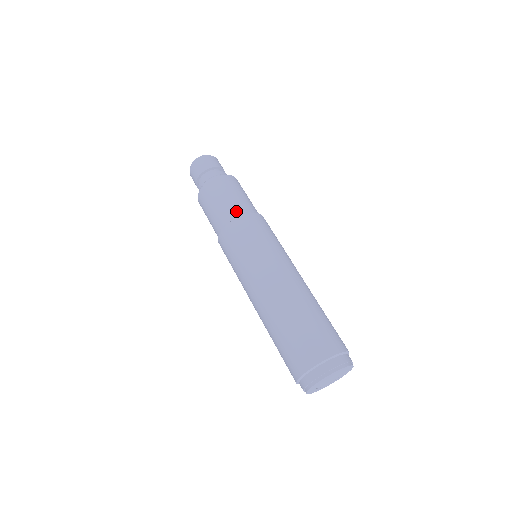
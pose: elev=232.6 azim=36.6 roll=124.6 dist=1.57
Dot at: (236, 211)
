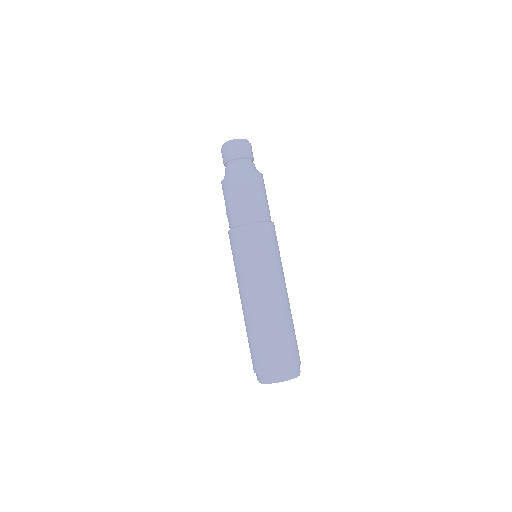
Dot at: (262, 215)
